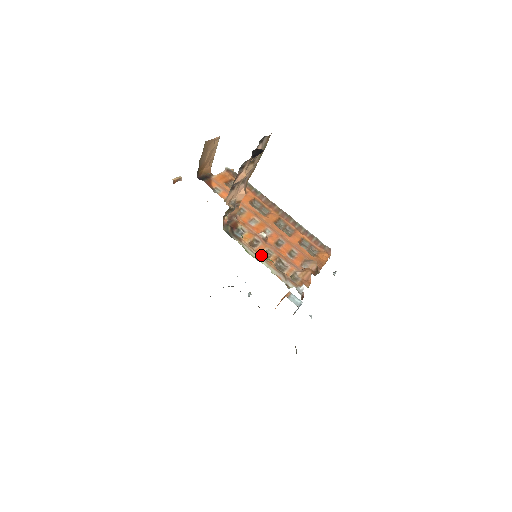
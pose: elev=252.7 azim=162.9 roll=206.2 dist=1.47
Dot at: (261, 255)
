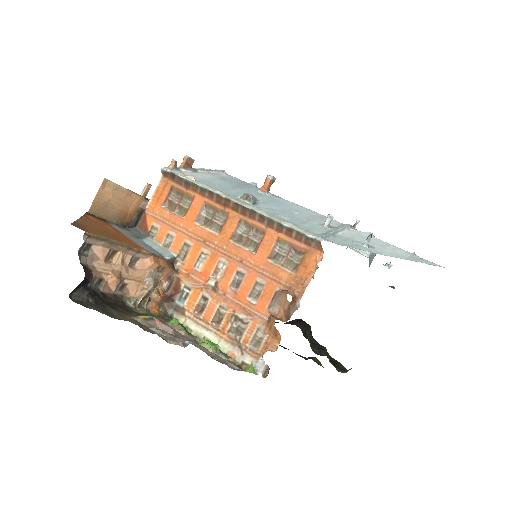
Dot at: (210, 324)
